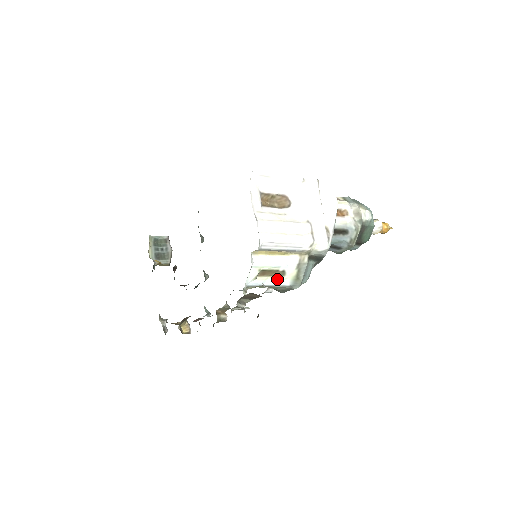
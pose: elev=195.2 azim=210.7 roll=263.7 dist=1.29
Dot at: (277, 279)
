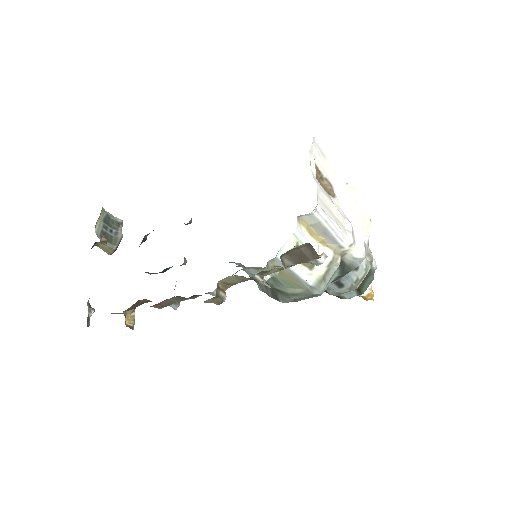
Dot at: (303, 270)
